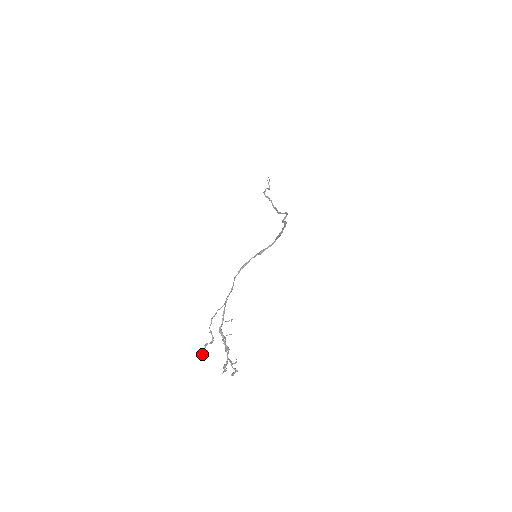
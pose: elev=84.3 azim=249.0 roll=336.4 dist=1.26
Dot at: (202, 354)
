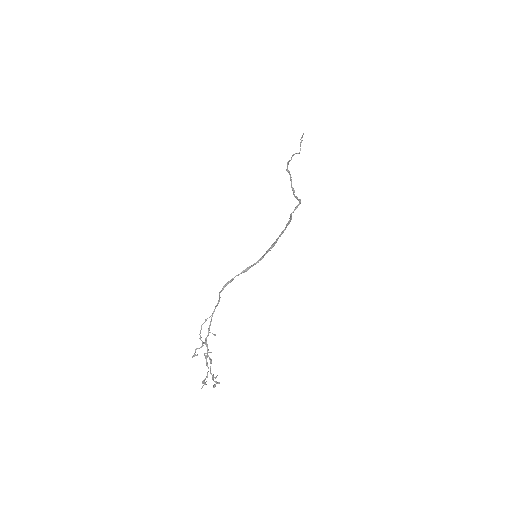
Dot at: (192, 357)
